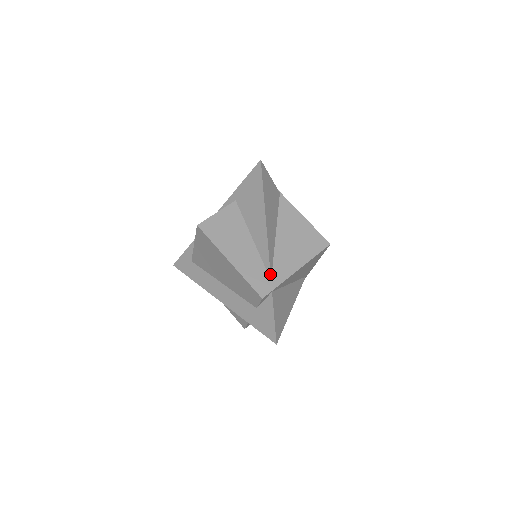
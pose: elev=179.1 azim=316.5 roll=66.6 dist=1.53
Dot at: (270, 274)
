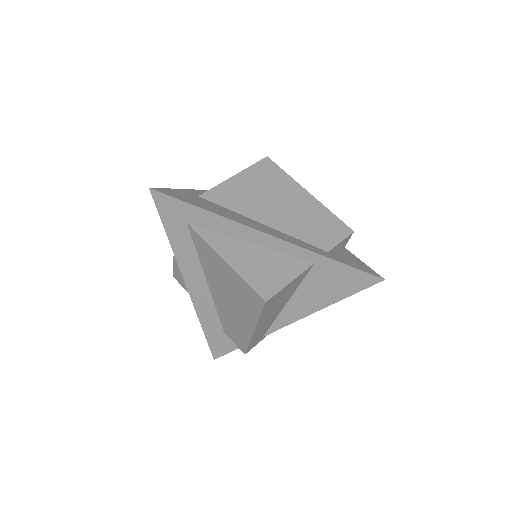
Dot at: occluded
